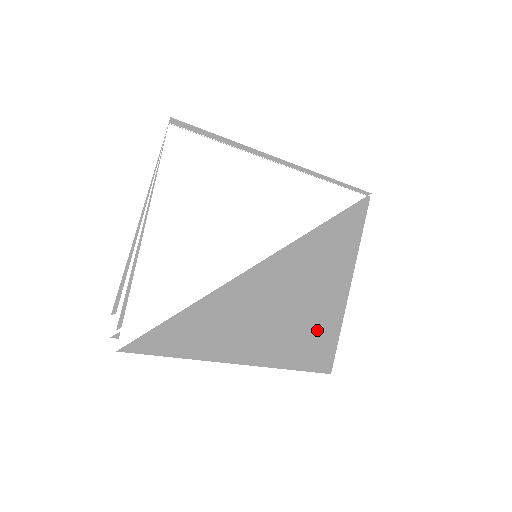
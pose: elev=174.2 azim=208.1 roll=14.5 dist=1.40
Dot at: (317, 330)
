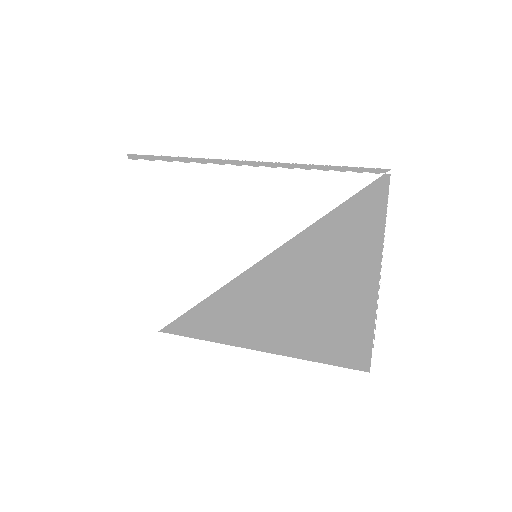
Dot at: (339, 329)
